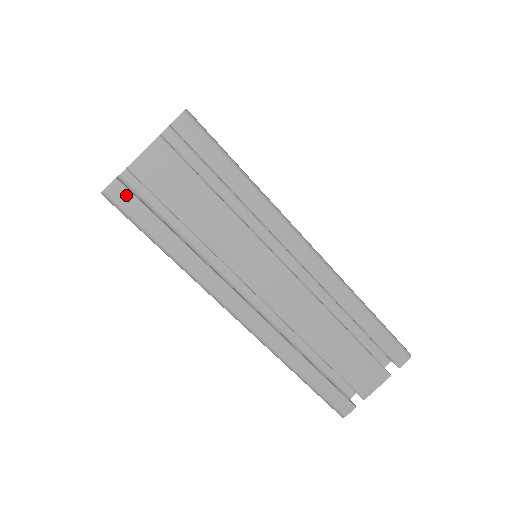
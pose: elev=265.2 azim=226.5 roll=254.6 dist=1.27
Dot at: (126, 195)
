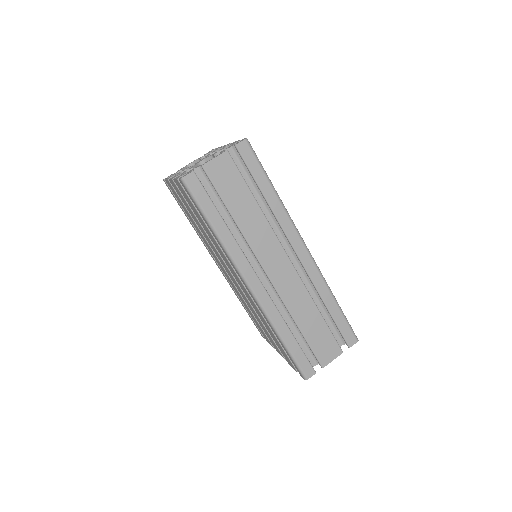
Dot at: (197, 183)
